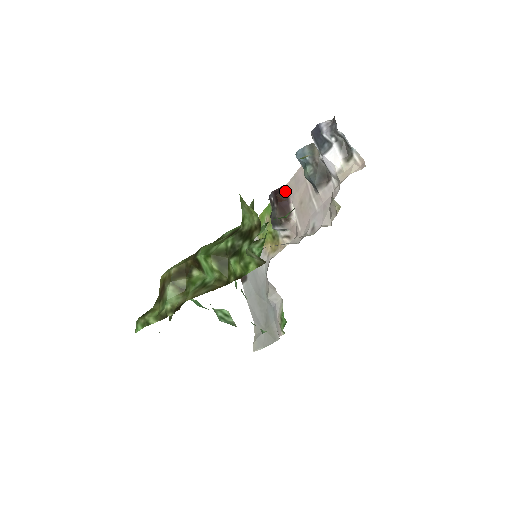
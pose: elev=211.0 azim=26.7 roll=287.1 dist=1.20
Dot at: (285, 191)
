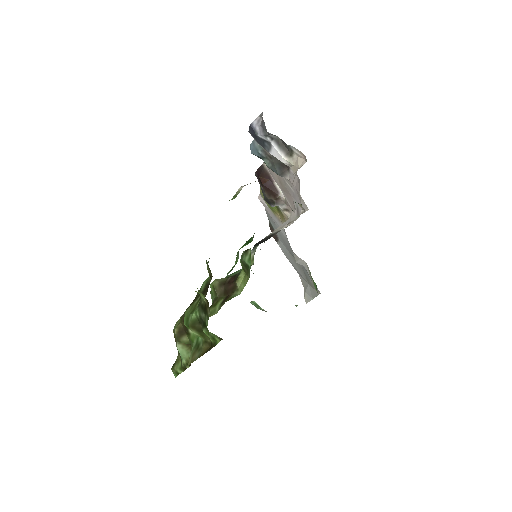
Dot at: (265, 170)
